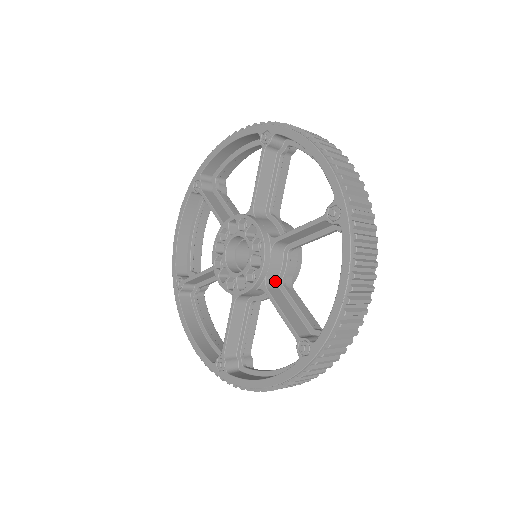
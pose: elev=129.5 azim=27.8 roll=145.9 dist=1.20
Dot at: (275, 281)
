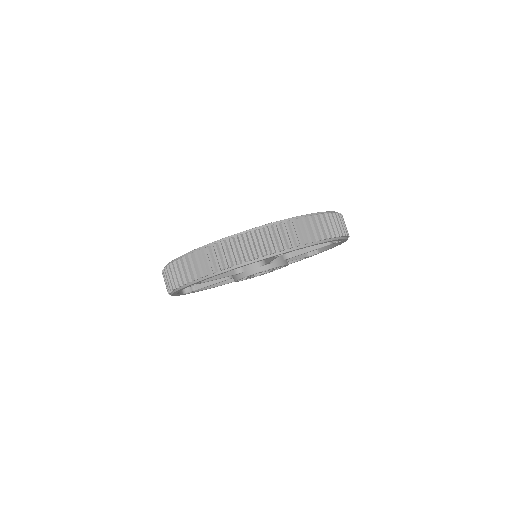
Dot at: occluded
